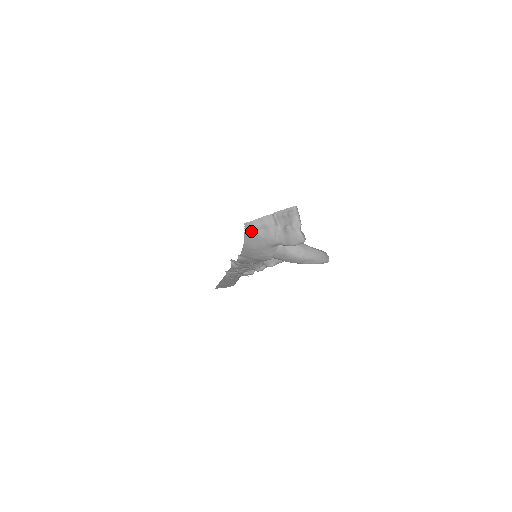
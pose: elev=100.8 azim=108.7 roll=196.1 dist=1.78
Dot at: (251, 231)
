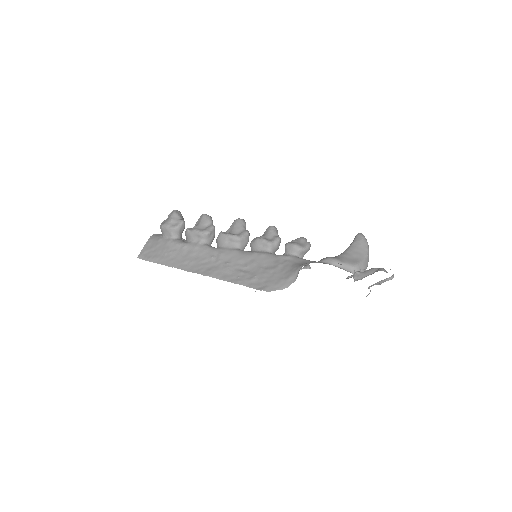
Dot at: occluded
